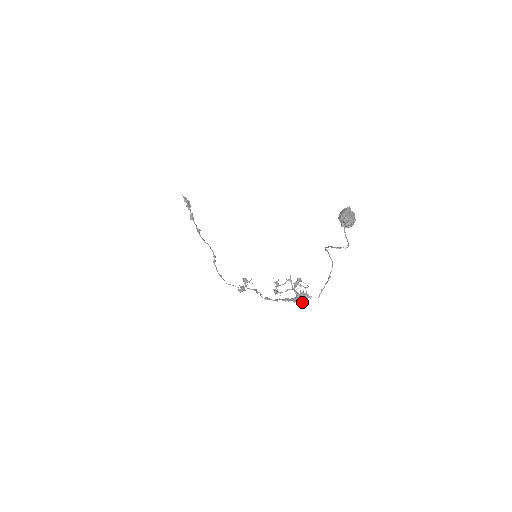
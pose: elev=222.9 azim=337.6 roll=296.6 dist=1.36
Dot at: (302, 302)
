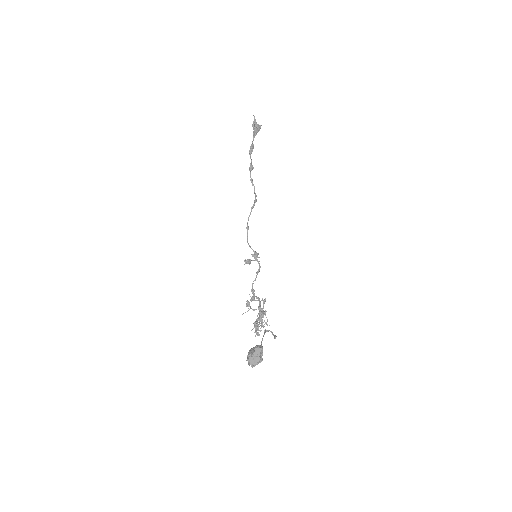
Dot at: (257, 330)
